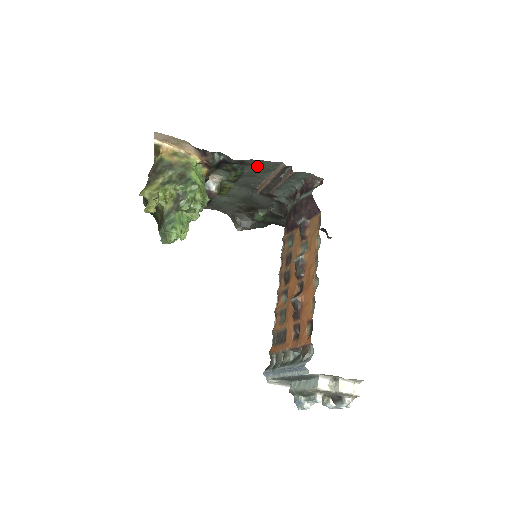
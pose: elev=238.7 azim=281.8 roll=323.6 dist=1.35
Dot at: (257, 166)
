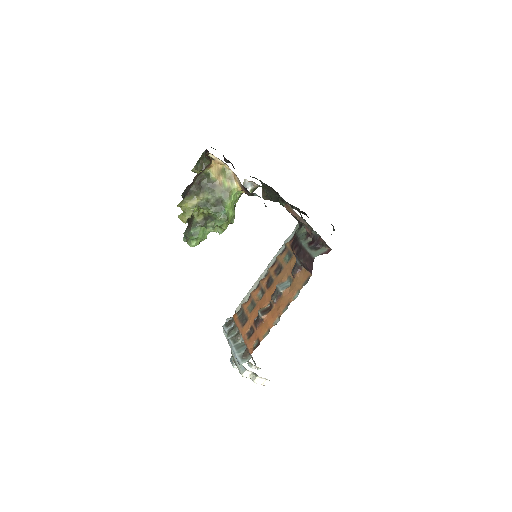
Dot at: occluded
